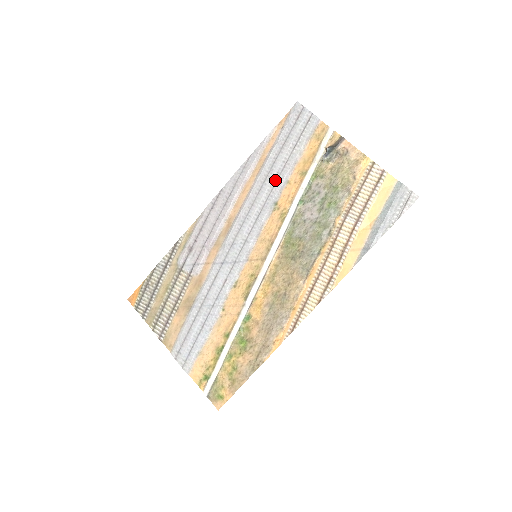
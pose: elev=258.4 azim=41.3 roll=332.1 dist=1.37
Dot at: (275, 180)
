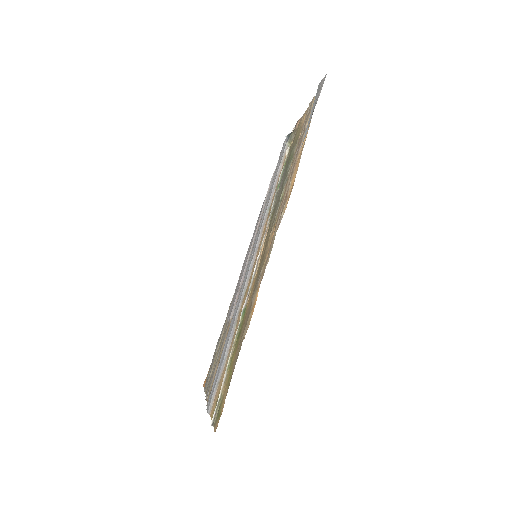
Dot at: occluded
